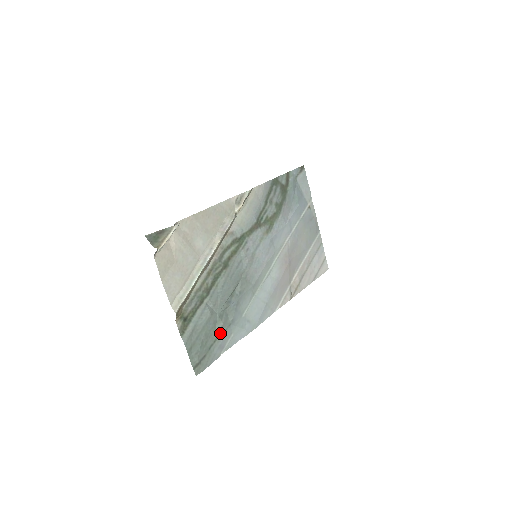
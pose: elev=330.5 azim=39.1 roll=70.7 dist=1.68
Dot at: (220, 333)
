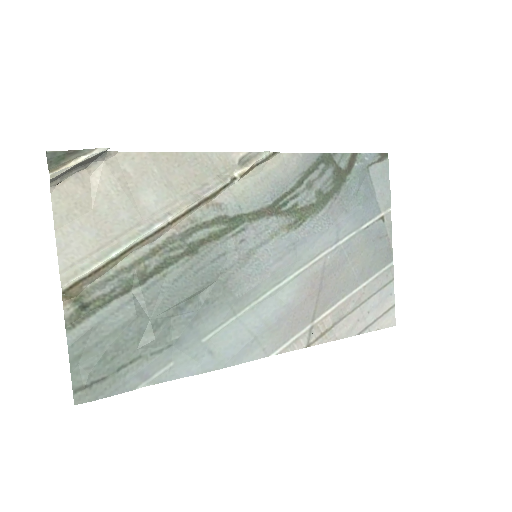
Dot at: (147, 352)
